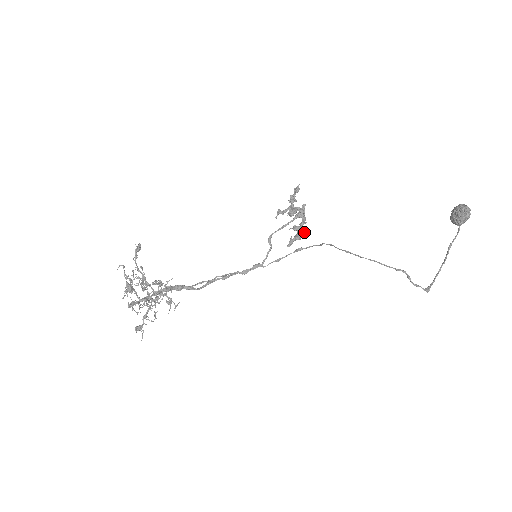
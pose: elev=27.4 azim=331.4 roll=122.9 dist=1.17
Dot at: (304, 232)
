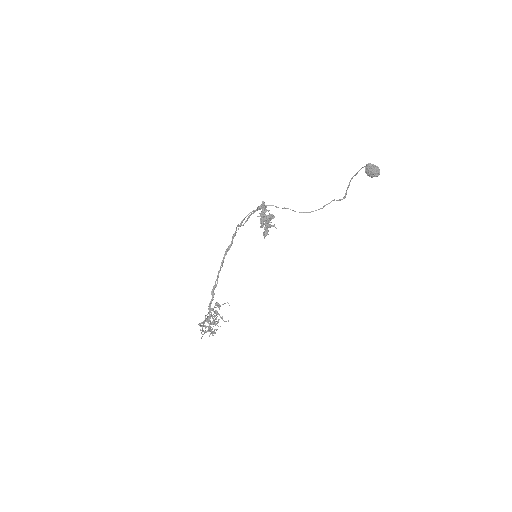
Dot at: occluded
